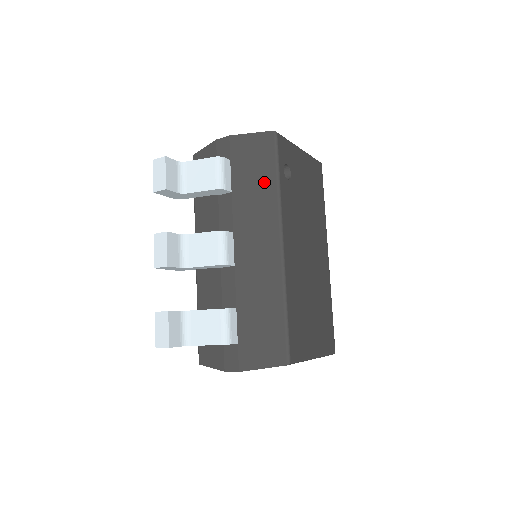
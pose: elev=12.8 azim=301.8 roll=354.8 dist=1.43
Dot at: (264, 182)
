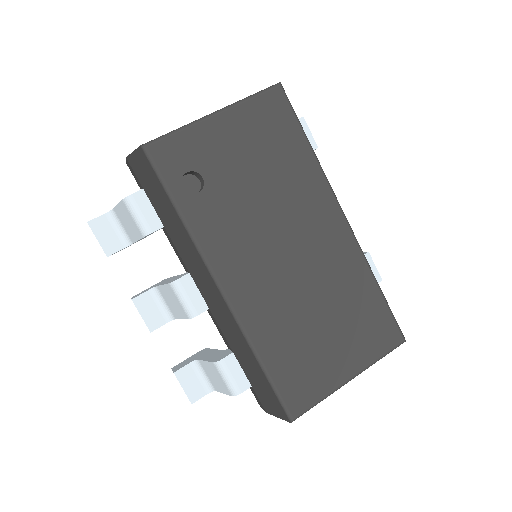
Dot at: (172, 215)
